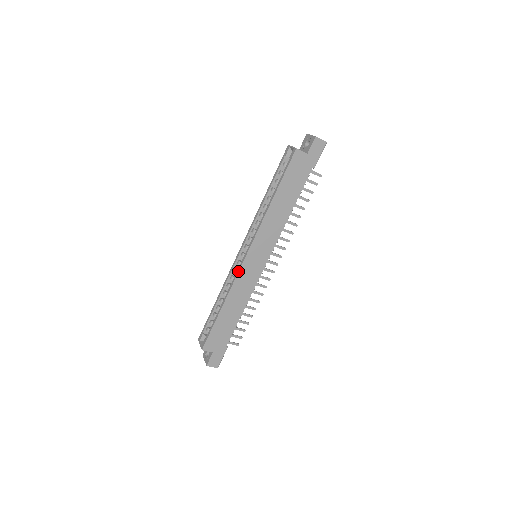
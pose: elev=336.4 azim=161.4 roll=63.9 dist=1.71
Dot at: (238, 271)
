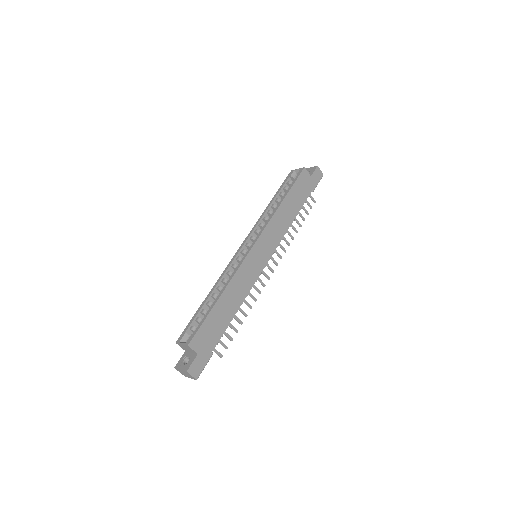
Dot at: (243, 260)
